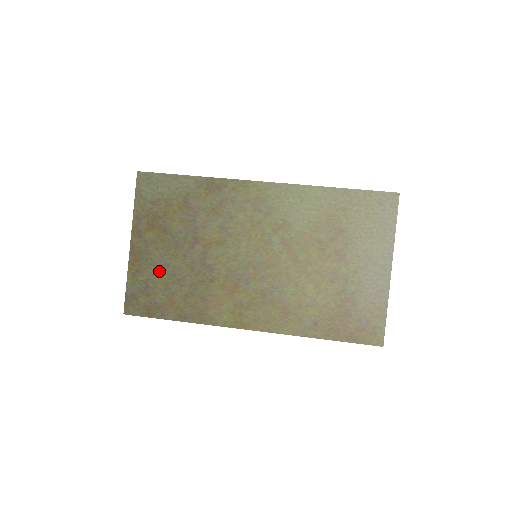
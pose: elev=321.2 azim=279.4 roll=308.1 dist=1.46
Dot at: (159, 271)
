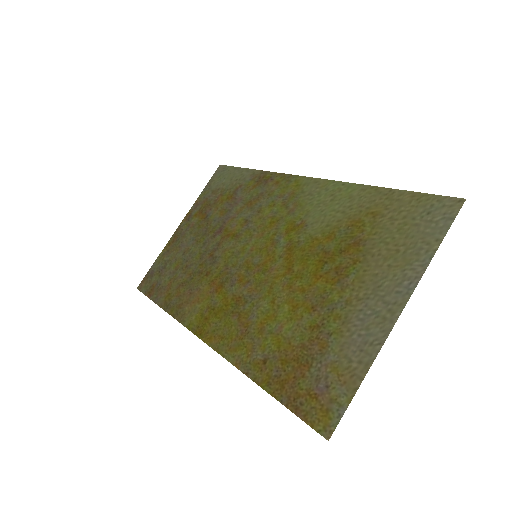
Dot at: (180, 254)
